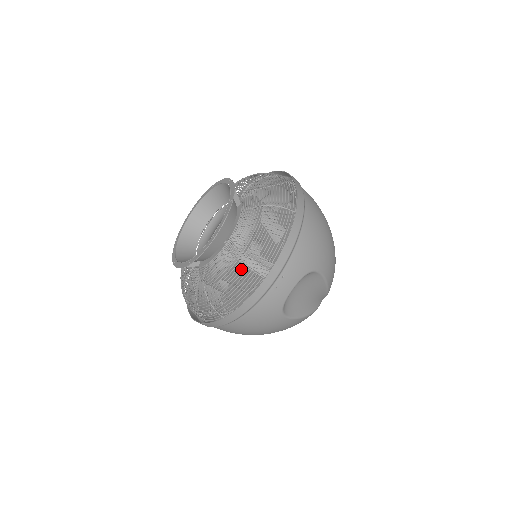
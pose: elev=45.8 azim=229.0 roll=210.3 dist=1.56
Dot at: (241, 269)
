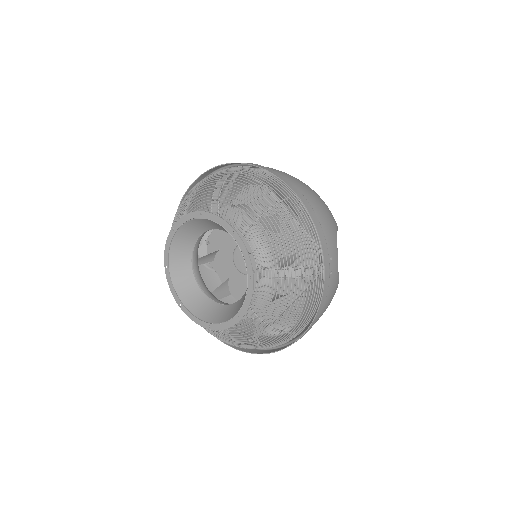
Dot at: (225, 342)
